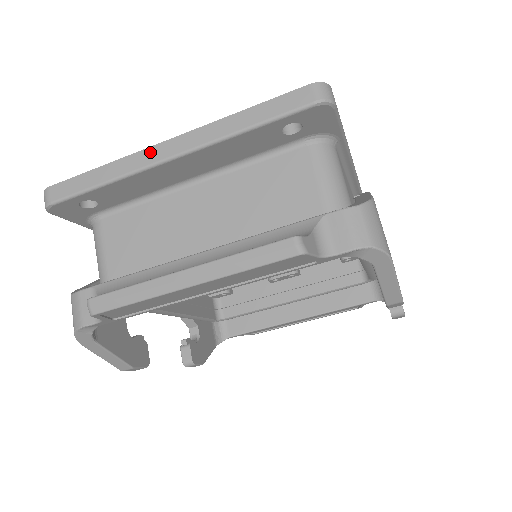
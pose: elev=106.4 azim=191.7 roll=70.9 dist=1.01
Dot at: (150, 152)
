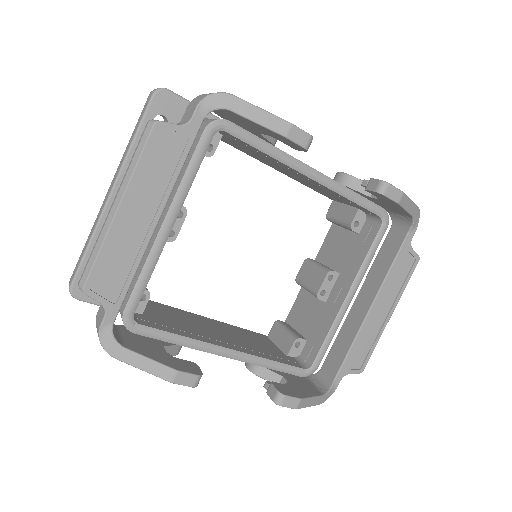
Dot at: (103, 204)
